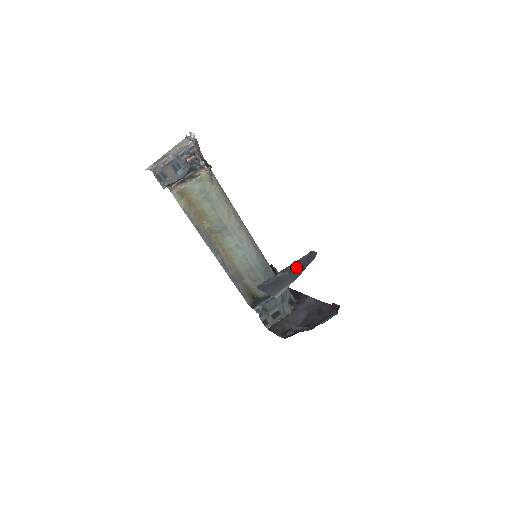
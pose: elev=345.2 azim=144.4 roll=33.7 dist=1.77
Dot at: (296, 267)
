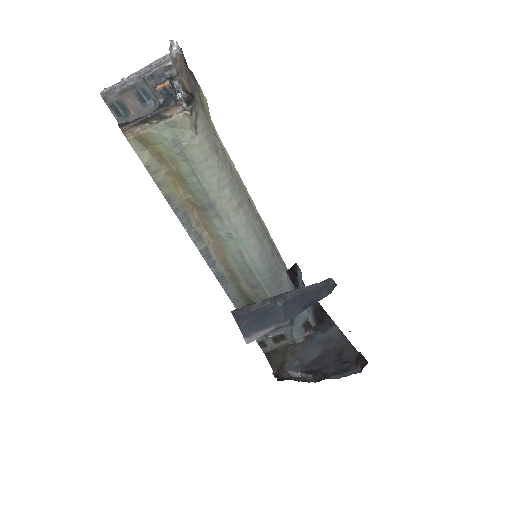
Dot at: (297, 298)
